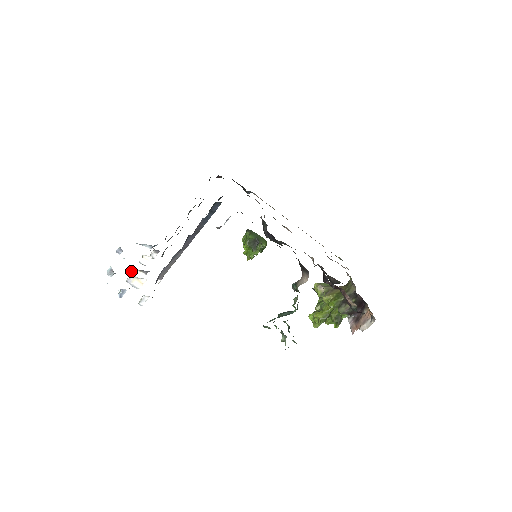
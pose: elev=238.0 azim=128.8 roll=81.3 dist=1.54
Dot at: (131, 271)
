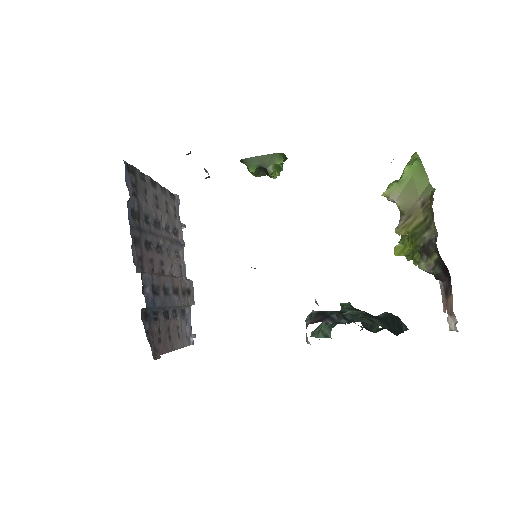
Dot at: occluded
